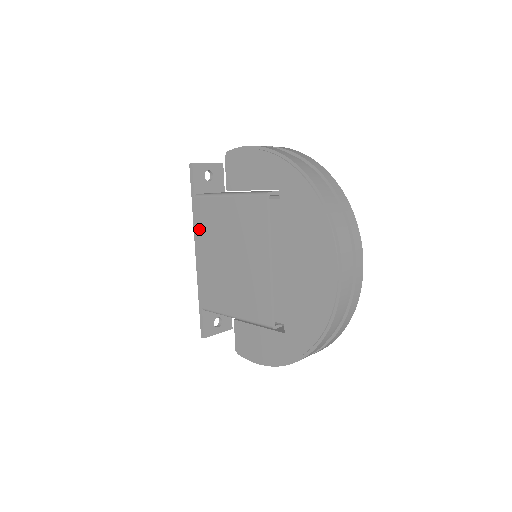
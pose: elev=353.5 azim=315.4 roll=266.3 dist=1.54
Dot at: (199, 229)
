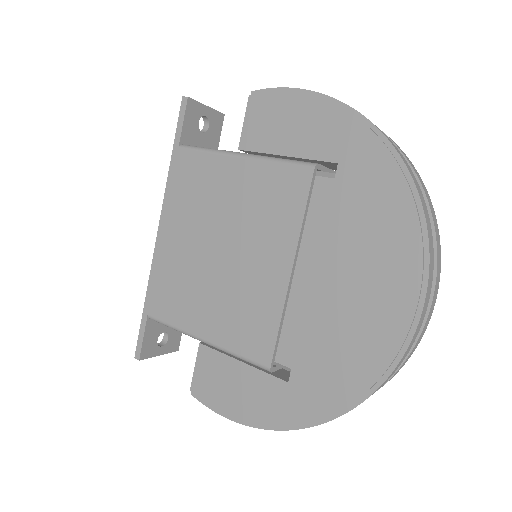
Dot at: (174, 197)
